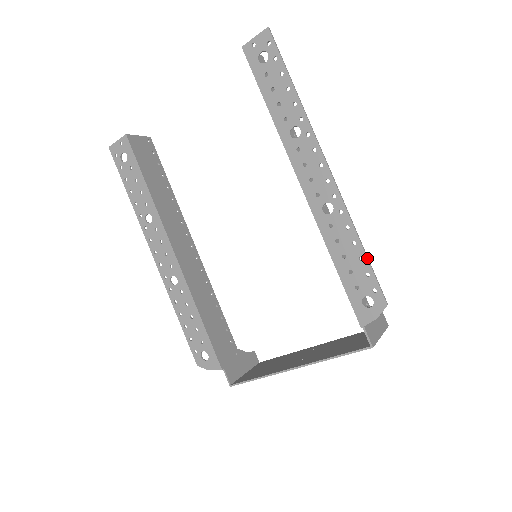
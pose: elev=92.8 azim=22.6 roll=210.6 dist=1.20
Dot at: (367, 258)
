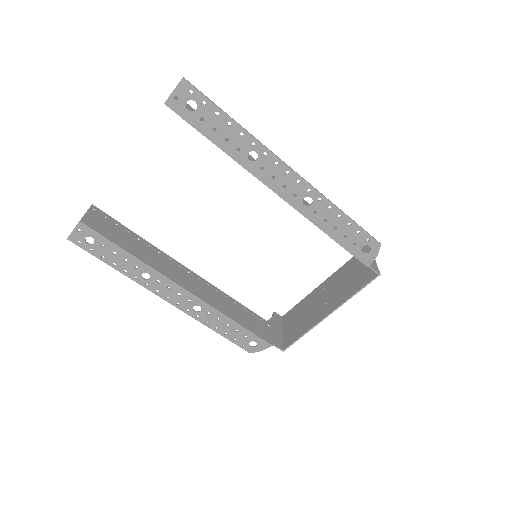
Dot at: (354, 222)
